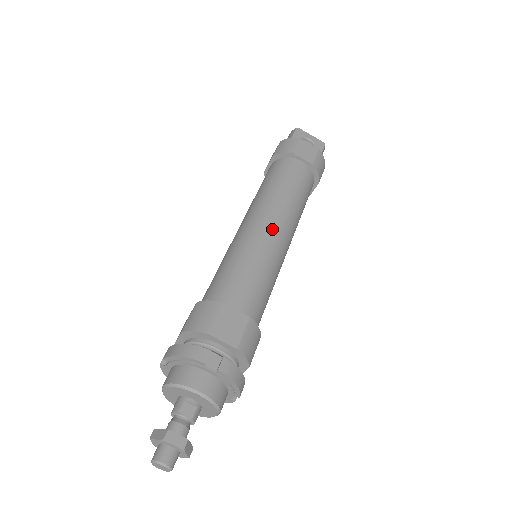
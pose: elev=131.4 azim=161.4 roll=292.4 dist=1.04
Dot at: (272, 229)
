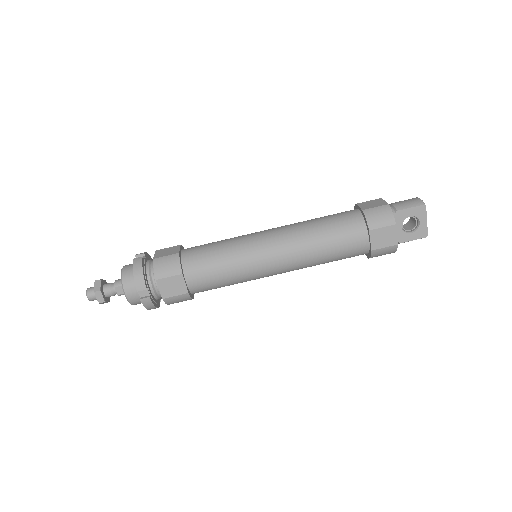
Dot at: (272, 262)
